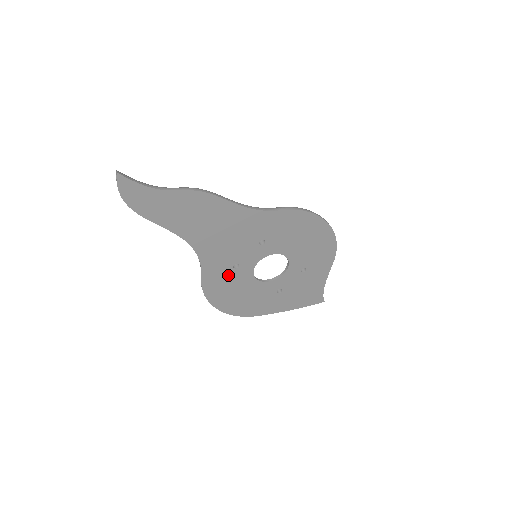
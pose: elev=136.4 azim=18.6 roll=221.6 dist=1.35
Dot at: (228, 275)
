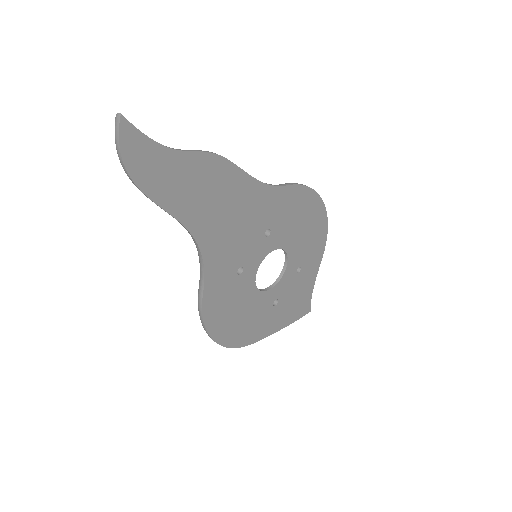
Dot at: (231, 286)
